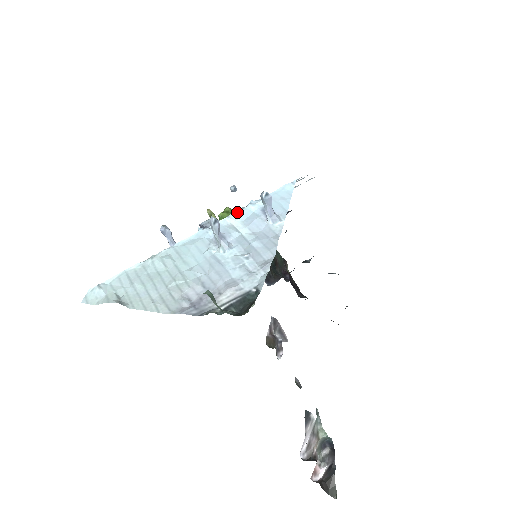
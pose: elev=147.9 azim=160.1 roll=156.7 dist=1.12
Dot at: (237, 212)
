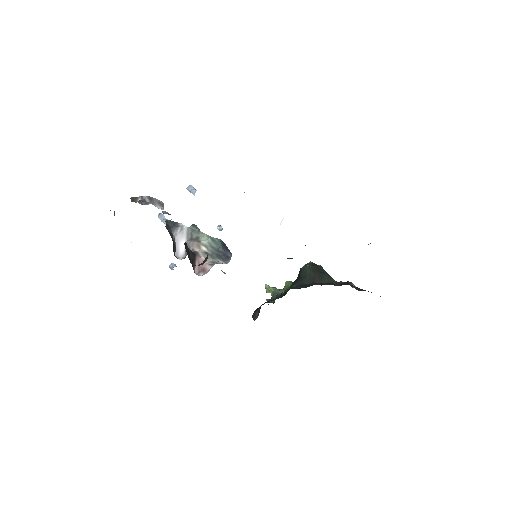
Dot at: occluded
